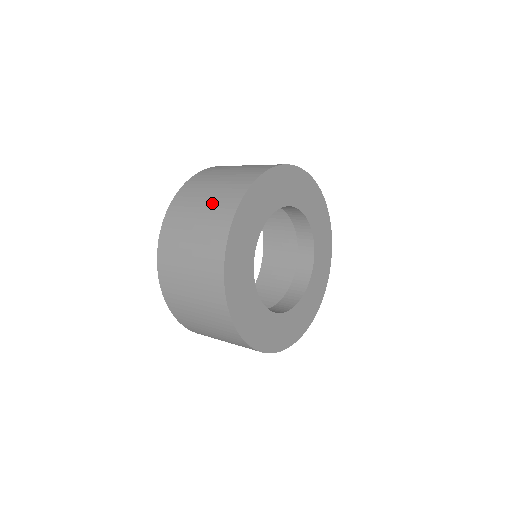
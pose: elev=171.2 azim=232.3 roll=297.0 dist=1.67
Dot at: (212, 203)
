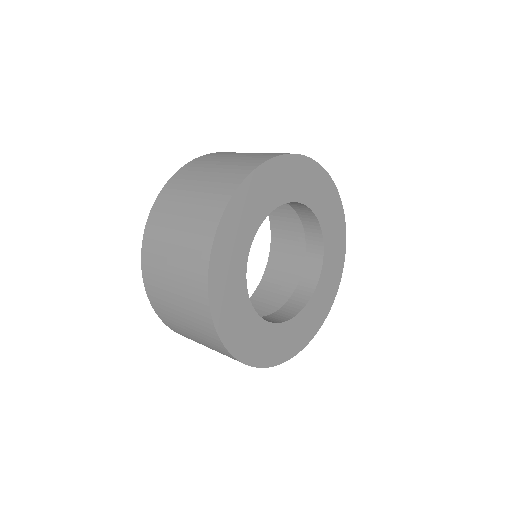
Dot at: (220, 173)
